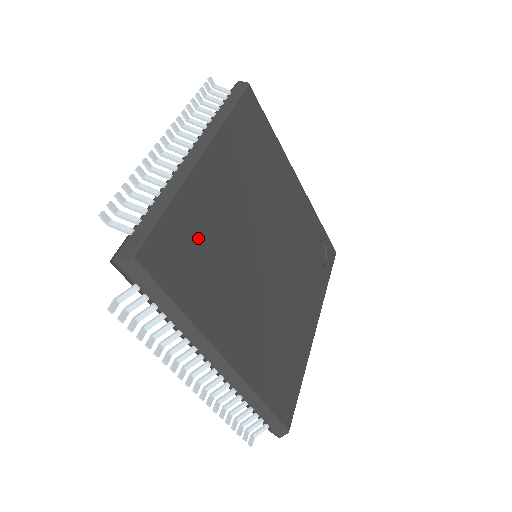
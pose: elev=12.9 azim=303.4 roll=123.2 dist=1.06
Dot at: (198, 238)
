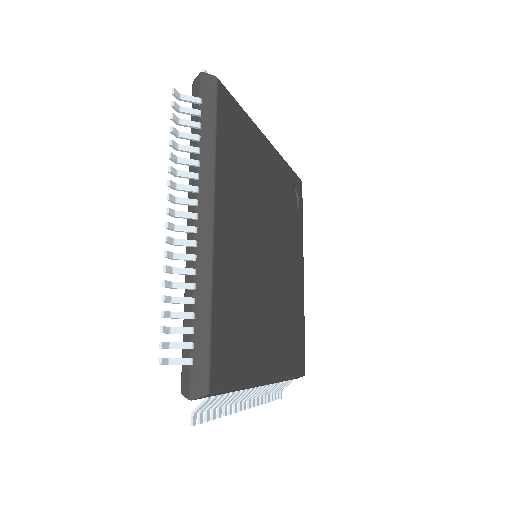
Dot at: (233, 313)
